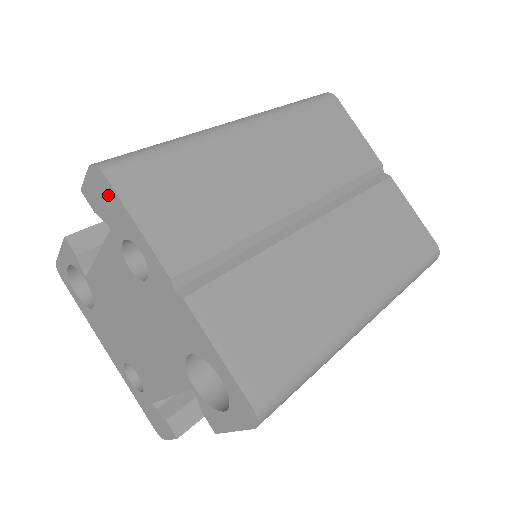
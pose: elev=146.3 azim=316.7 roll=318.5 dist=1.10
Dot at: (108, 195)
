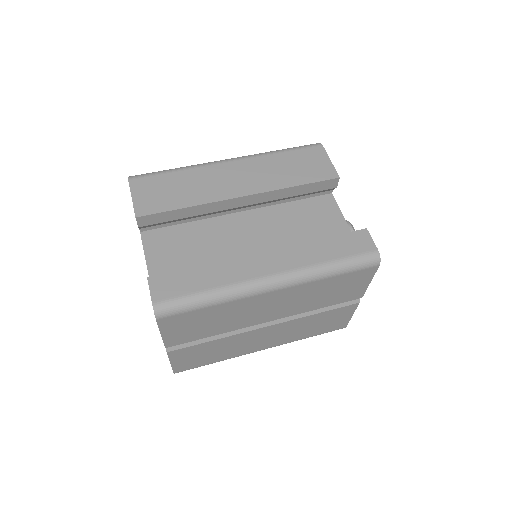
Dot at: occluded
